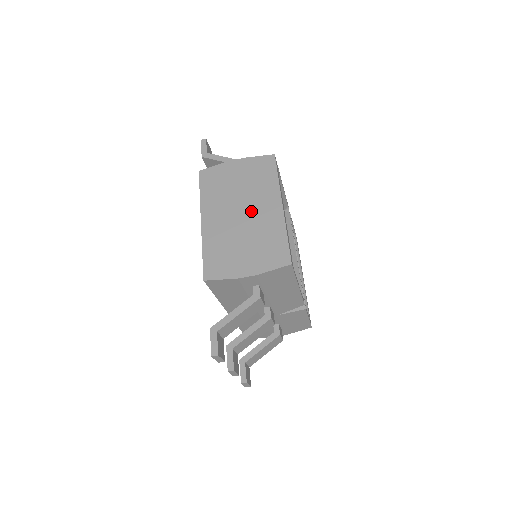
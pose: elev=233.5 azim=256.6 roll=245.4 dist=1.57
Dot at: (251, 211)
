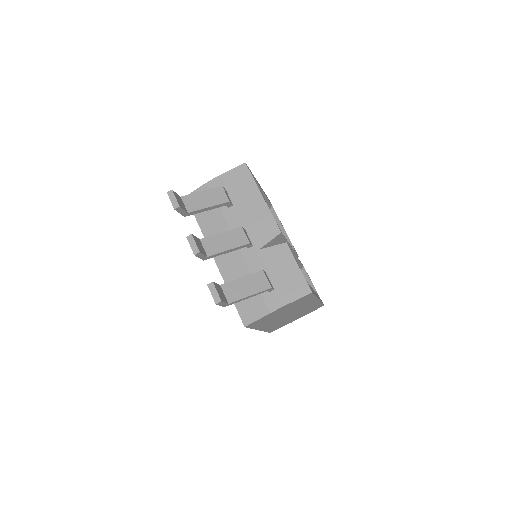
Dot at: occluded
